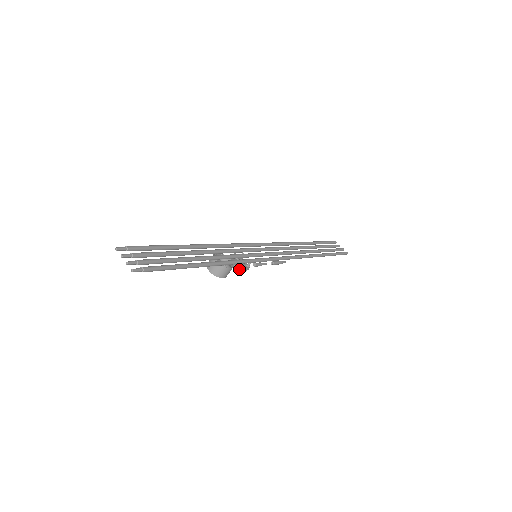
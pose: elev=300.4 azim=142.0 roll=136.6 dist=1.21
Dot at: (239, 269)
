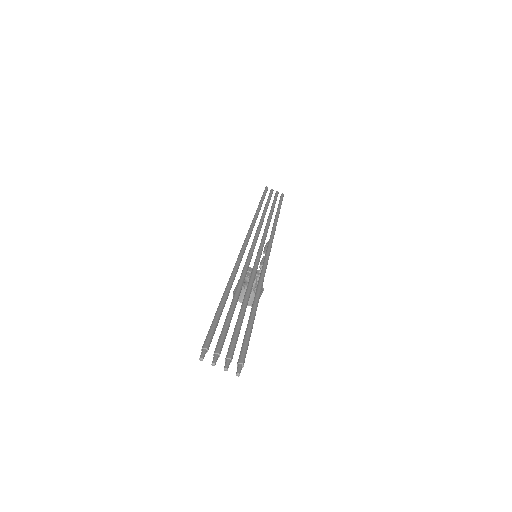
Dot at: occluded
